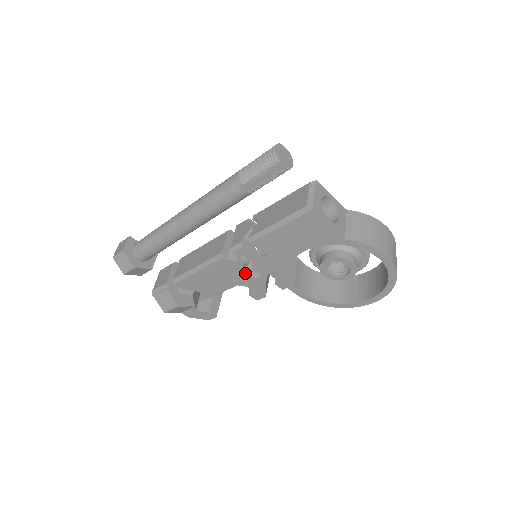
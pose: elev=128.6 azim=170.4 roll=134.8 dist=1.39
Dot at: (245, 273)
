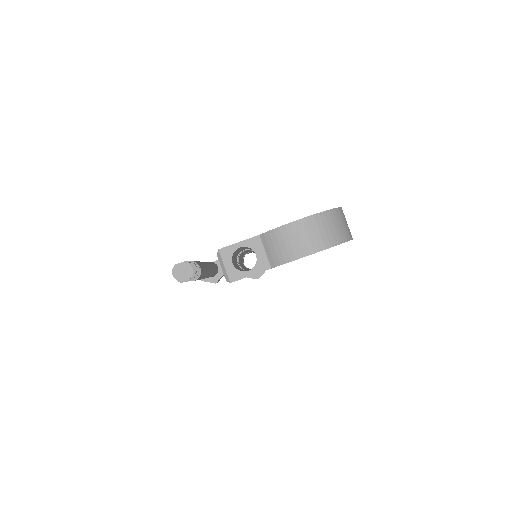
Dot at: occluded
